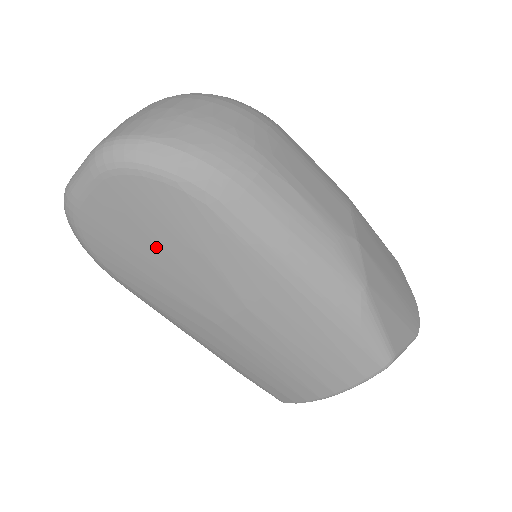
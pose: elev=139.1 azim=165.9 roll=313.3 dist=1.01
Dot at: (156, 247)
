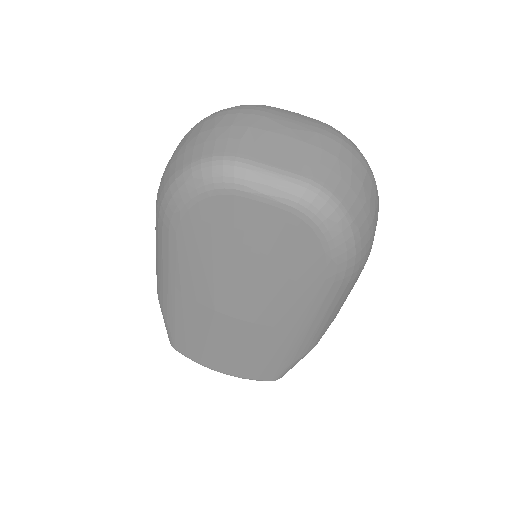
Dot at: (253, 261)
